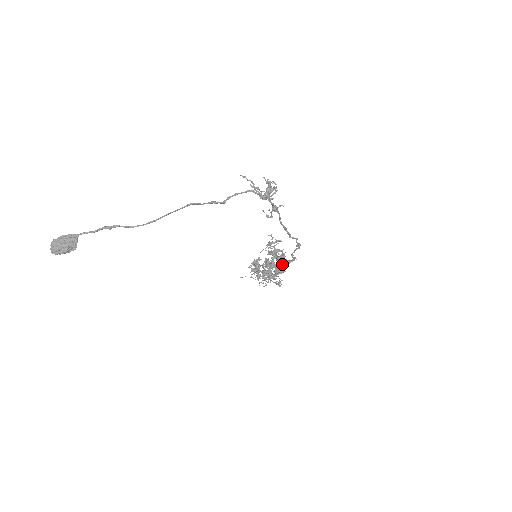
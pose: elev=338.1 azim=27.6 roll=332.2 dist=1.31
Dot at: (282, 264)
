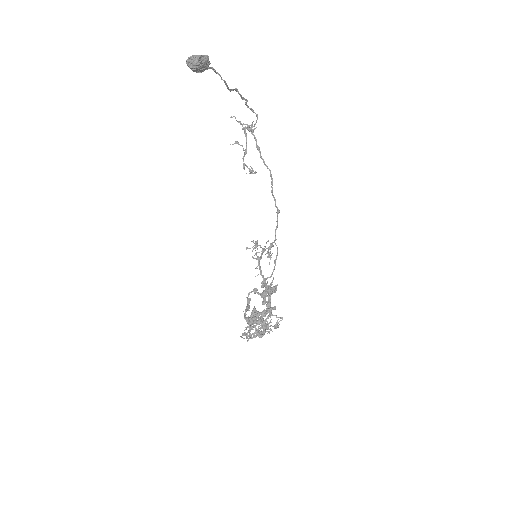
Dot at: (269, 287)
